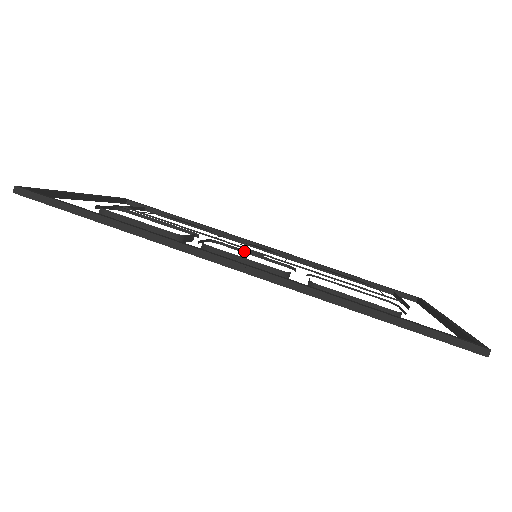
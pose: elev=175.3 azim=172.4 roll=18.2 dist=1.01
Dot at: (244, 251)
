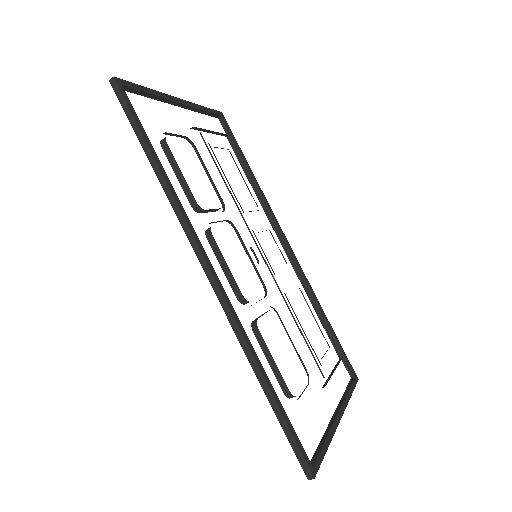
Dot at: (246, 249)
